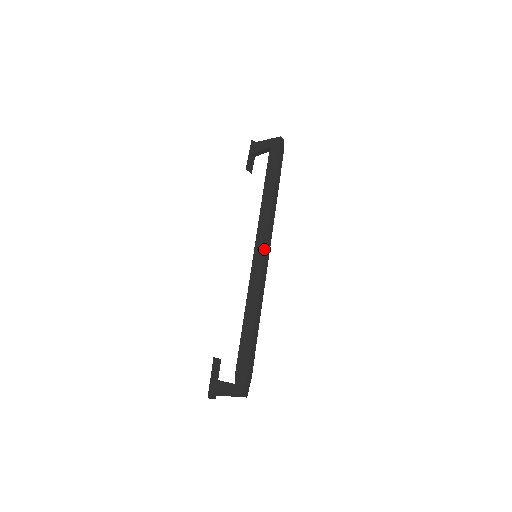
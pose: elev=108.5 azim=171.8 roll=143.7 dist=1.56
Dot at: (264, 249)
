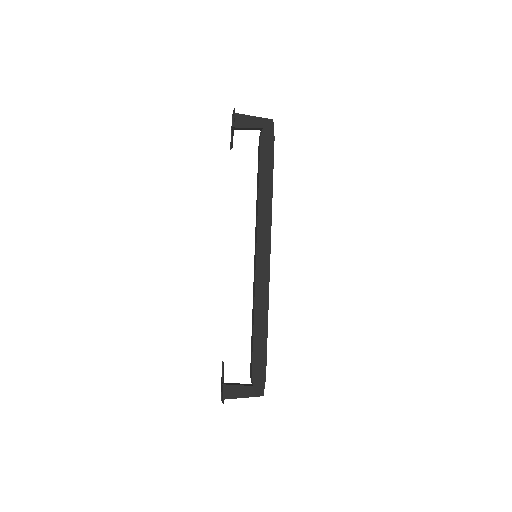
Dot at: (269, 251)
